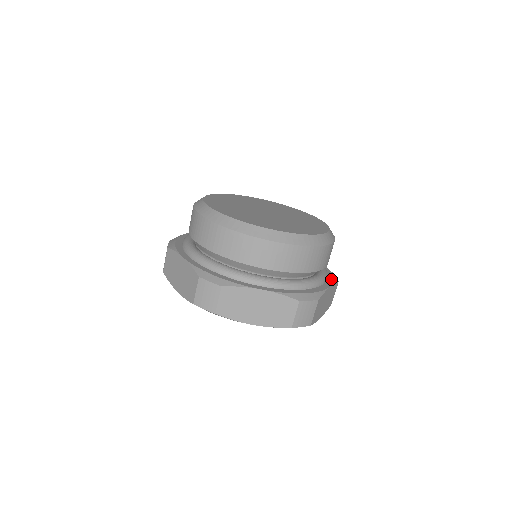
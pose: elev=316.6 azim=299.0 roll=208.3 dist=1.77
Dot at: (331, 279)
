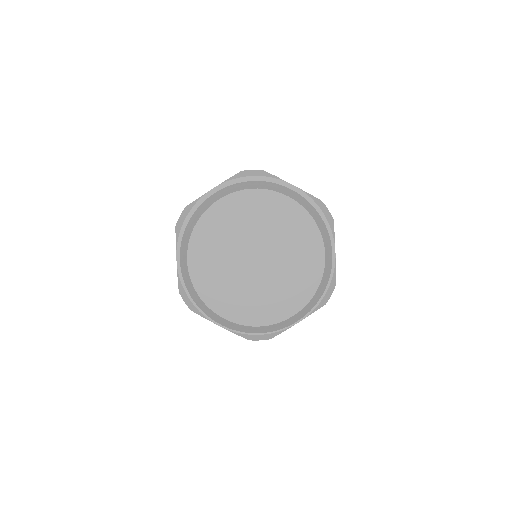
Dot at: (312, 308)
